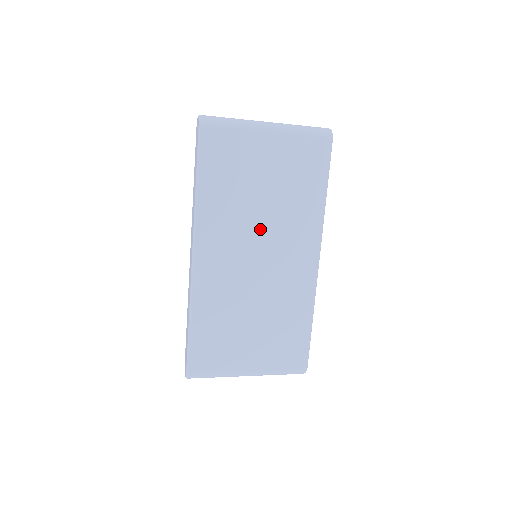
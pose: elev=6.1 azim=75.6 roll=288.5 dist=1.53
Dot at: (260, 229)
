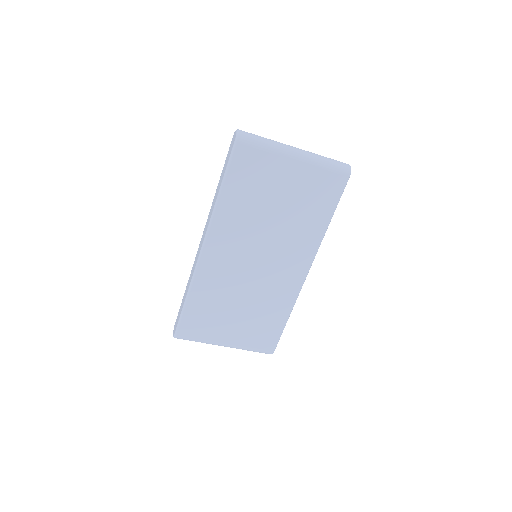
Dot at: (265, 237)
